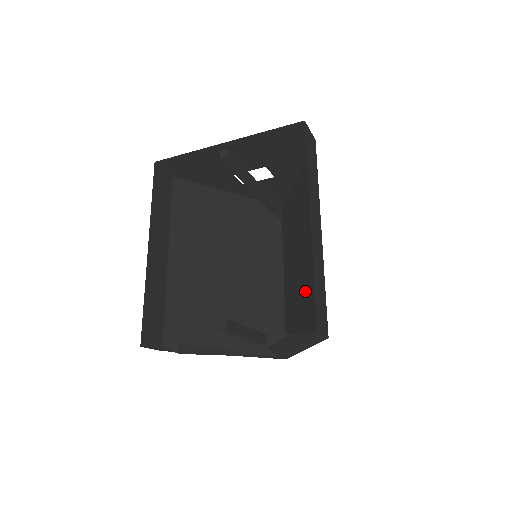
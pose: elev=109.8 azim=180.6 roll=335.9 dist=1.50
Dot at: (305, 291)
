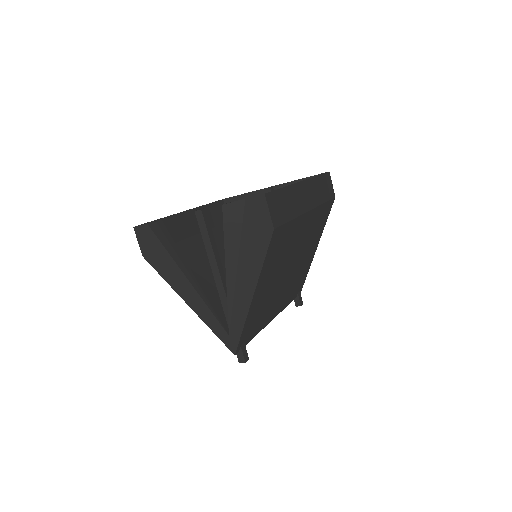
Dot at: (280, 268)
